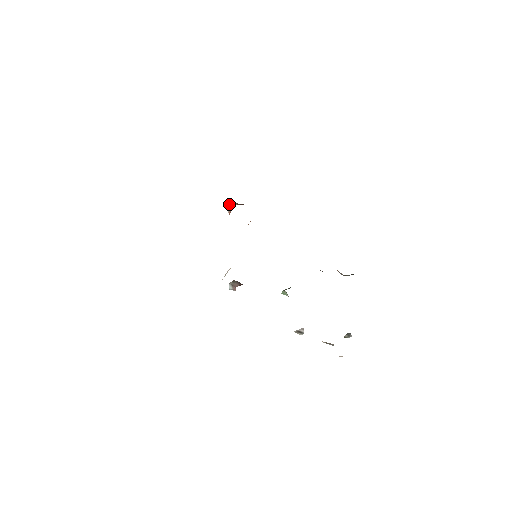
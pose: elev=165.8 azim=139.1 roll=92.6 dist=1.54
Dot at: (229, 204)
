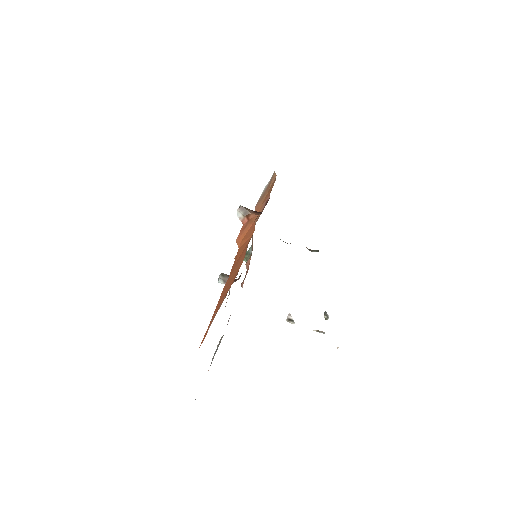
Dot at: (241, 211)
